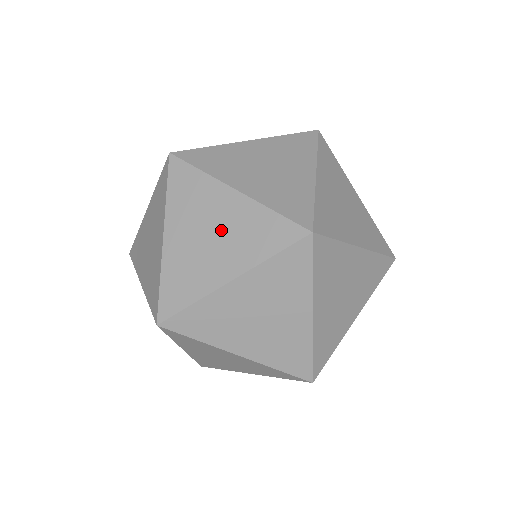
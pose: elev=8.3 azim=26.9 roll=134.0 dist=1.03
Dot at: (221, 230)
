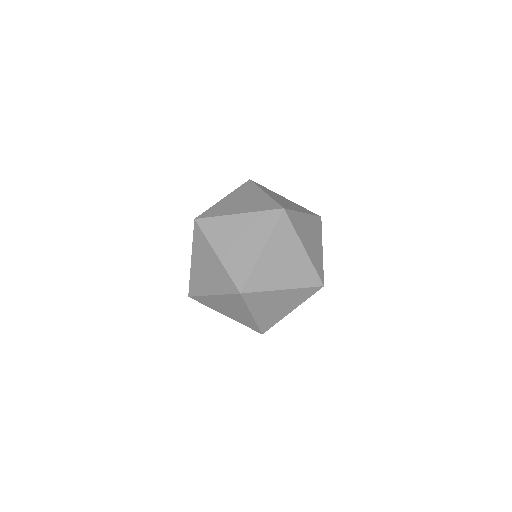
Dot at: (249, 201)
